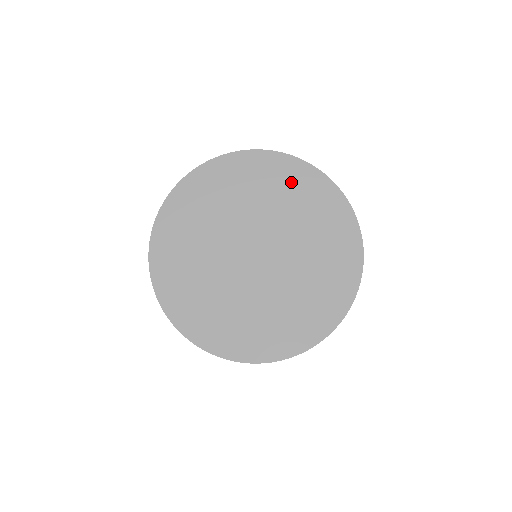
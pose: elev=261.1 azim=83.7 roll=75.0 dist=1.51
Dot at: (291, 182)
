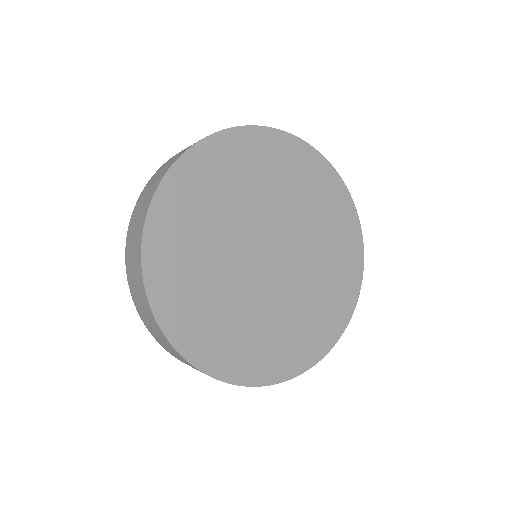
Dot at: (335, 213)
